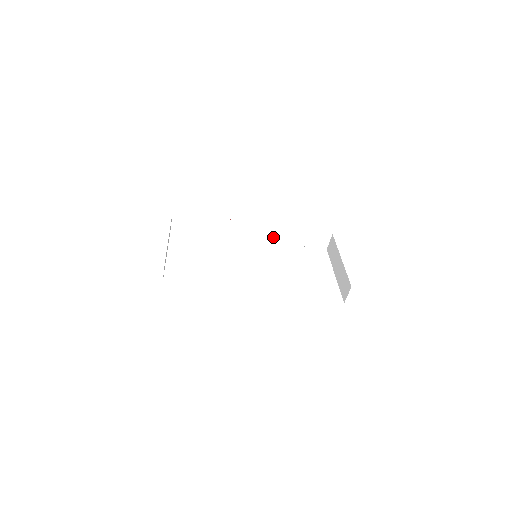
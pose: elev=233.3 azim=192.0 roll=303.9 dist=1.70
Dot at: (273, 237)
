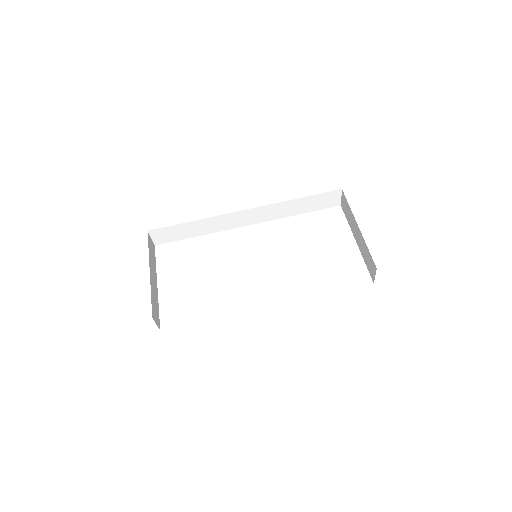
Dot at: (272, 215)
